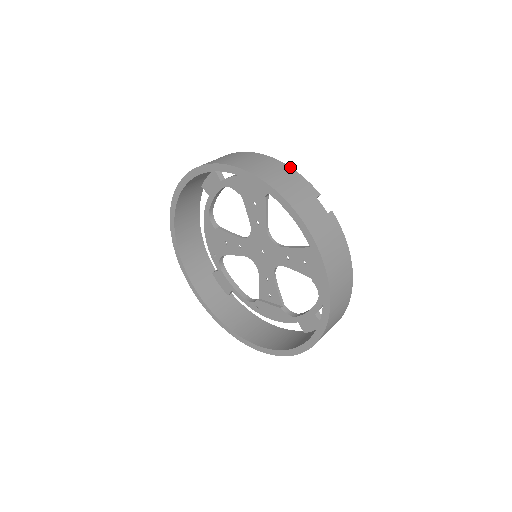
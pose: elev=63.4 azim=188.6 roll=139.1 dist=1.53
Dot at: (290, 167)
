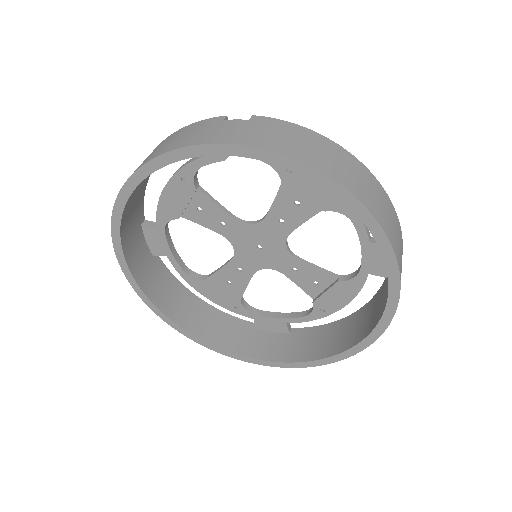
Dot at: (178, 130)
